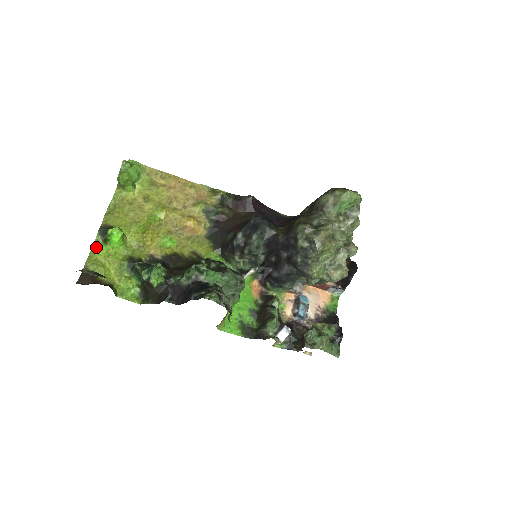
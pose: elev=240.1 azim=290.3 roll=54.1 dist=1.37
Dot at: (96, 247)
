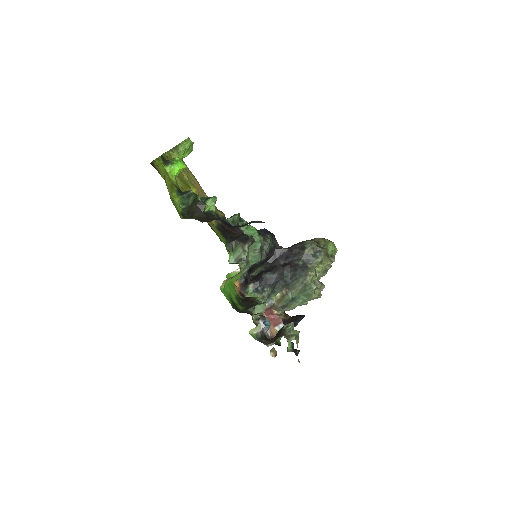
Dot at: (158, 161)
